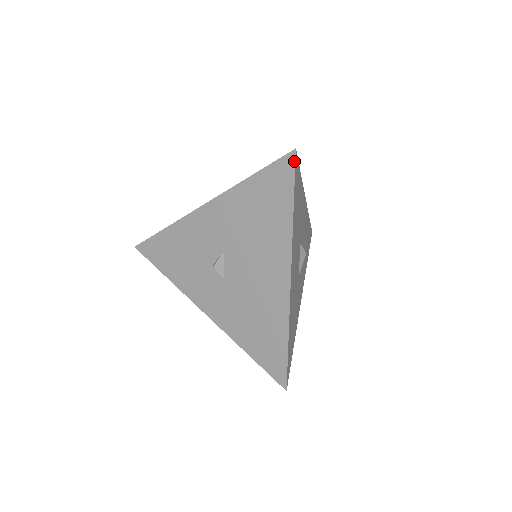
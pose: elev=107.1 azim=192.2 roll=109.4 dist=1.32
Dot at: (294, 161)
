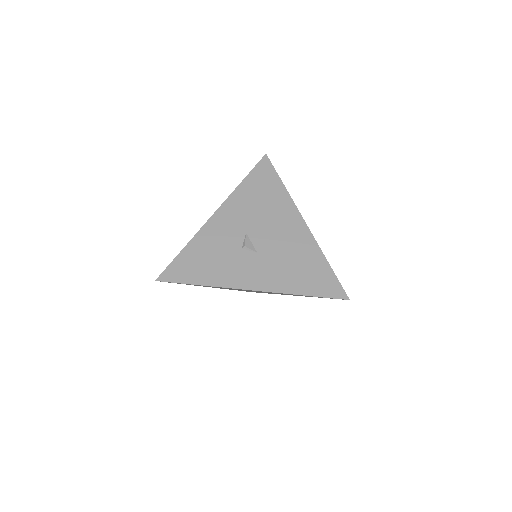
Dot at: (269, 159)
